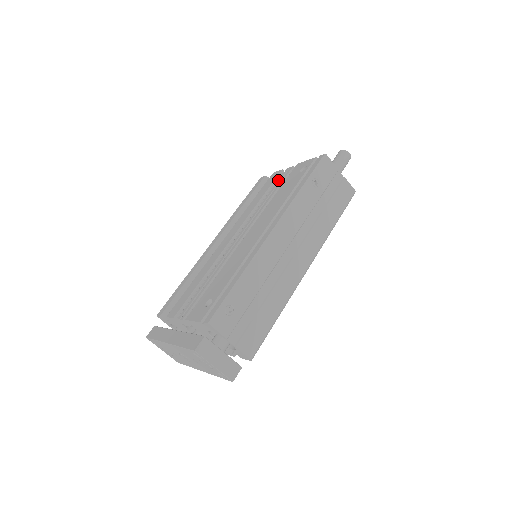
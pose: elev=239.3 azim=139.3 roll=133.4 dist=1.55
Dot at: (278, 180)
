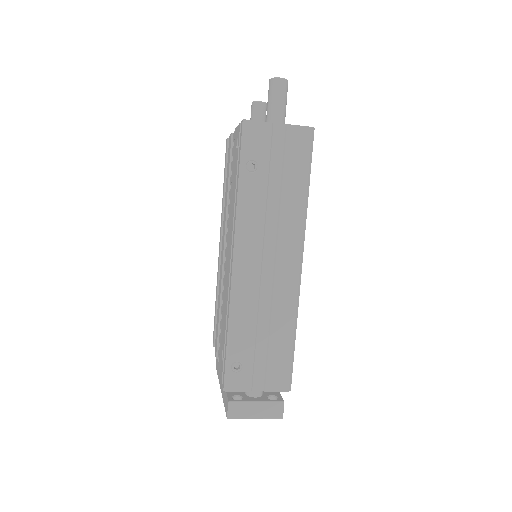
Dot at: occluded
